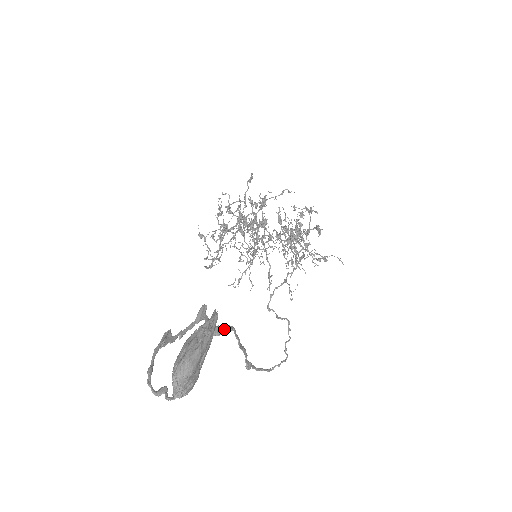
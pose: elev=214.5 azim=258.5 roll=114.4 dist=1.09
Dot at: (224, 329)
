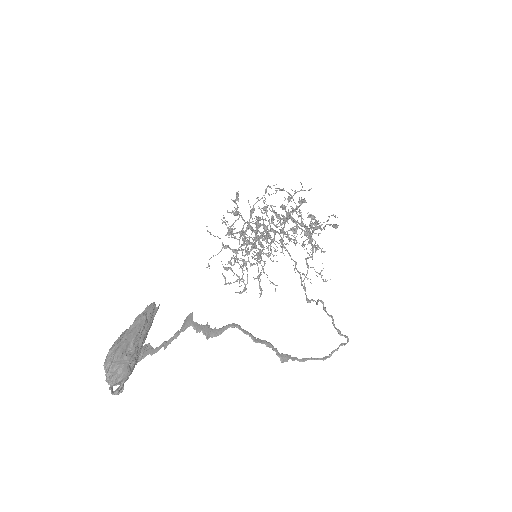
Dot at: (223, 328)
